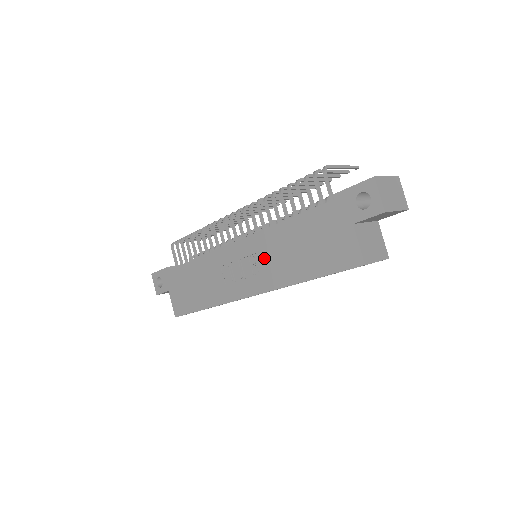
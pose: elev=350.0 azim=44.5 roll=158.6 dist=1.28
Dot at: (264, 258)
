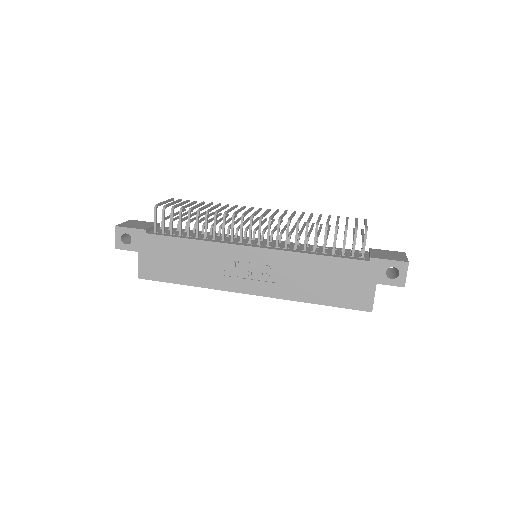
Dot at: (281, 272)
